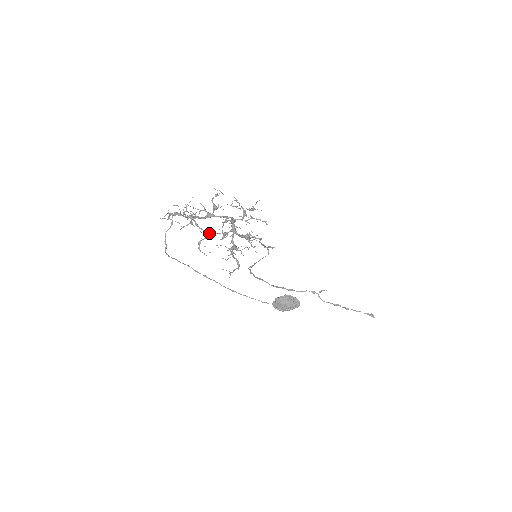
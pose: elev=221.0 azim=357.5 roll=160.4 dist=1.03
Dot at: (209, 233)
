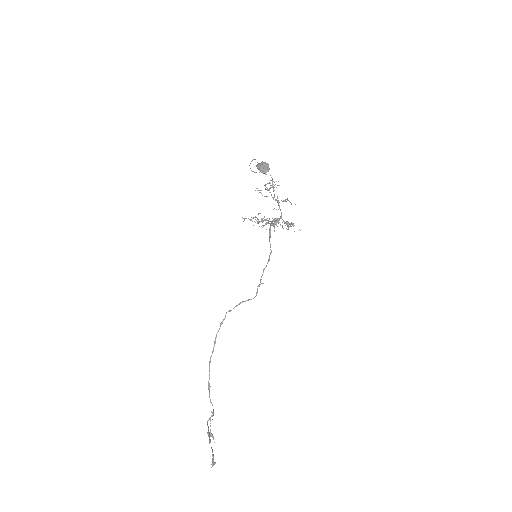
Dot at: occluded
